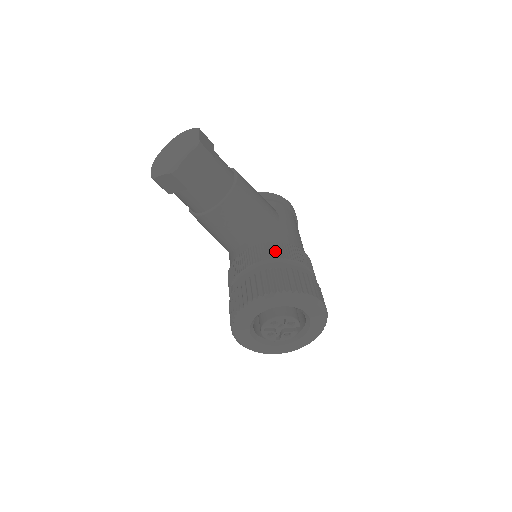
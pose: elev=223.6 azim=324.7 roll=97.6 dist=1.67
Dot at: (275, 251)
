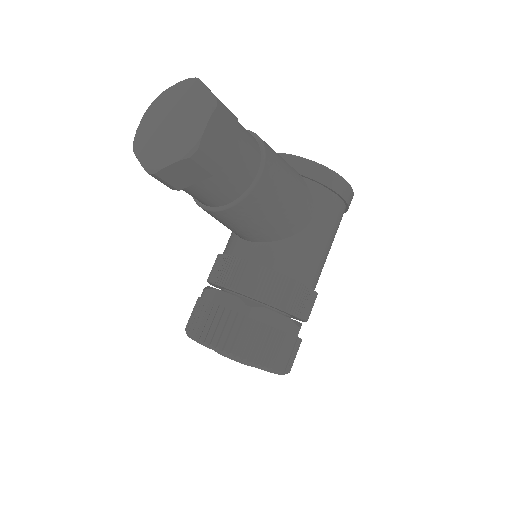
Dot at: (265, 287)
